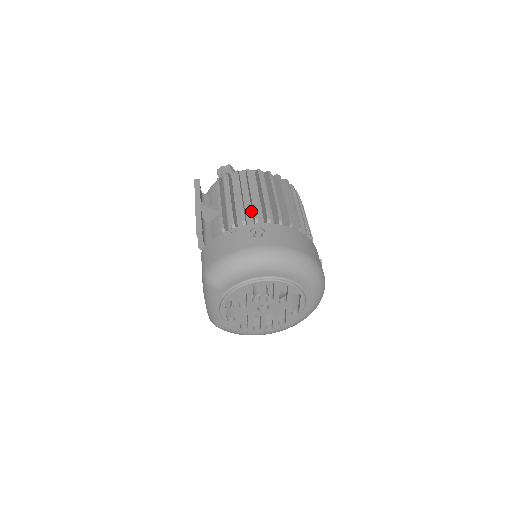
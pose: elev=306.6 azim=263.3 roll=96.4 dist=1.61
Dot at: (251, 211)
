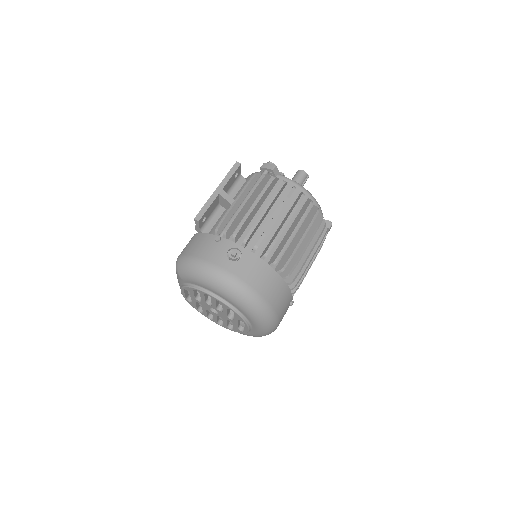
Dot at: occluded
